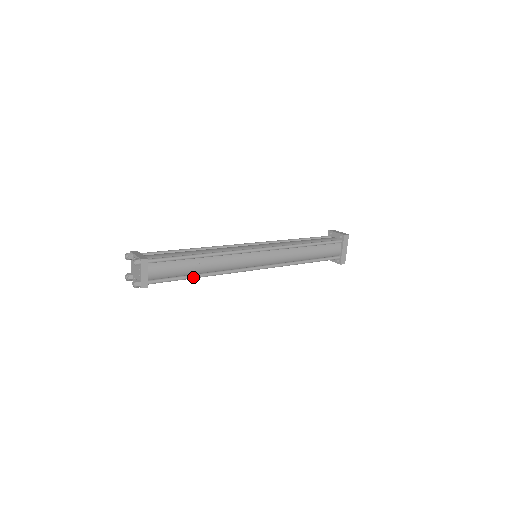
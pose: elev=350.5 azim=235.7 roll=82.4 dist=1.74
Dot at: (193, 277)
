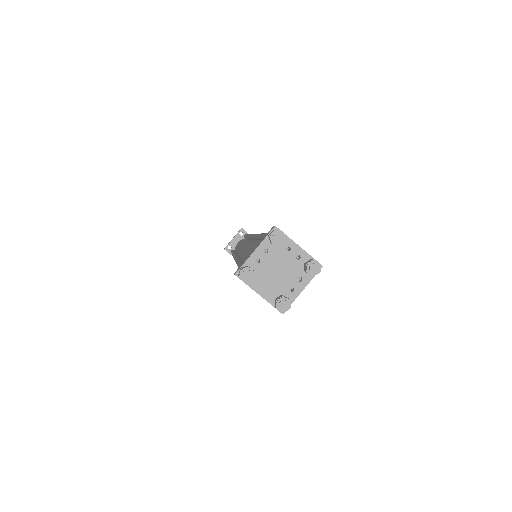
Dot at: occluded
